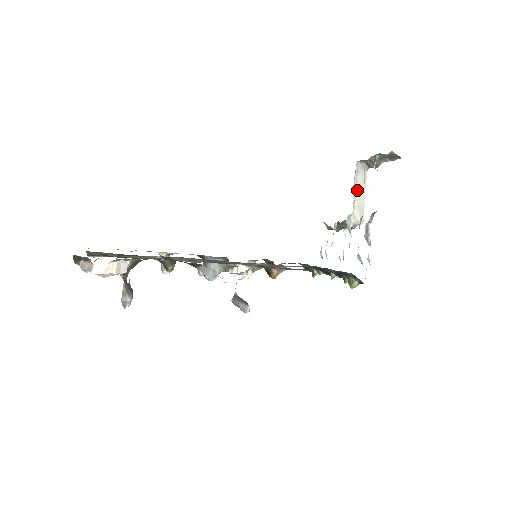
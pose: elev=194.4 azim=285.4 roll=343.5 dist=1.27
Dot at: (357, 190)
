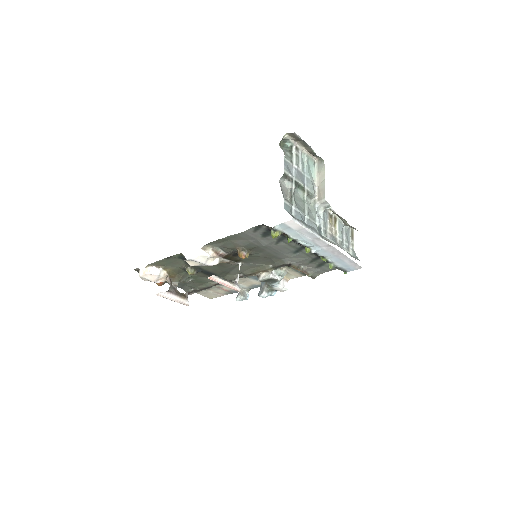
Dot at: (319, 179)
